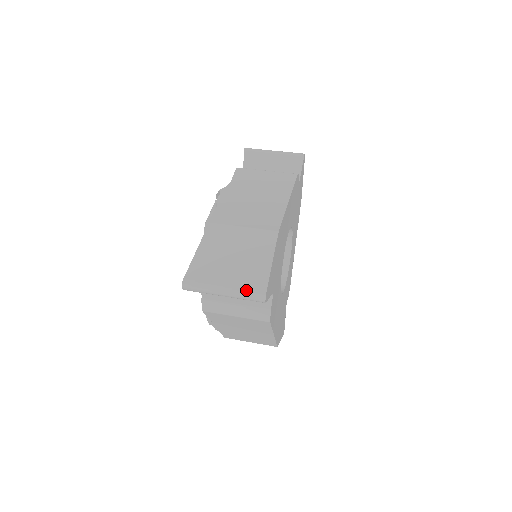
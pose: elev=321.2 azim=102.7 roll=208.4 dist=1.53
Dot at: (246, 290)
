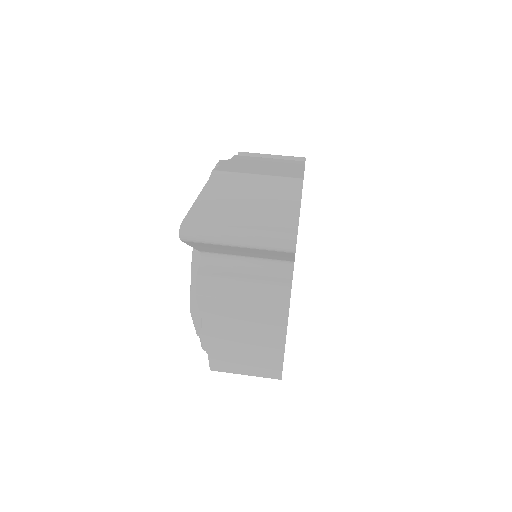
Dot at: (270, 232)
